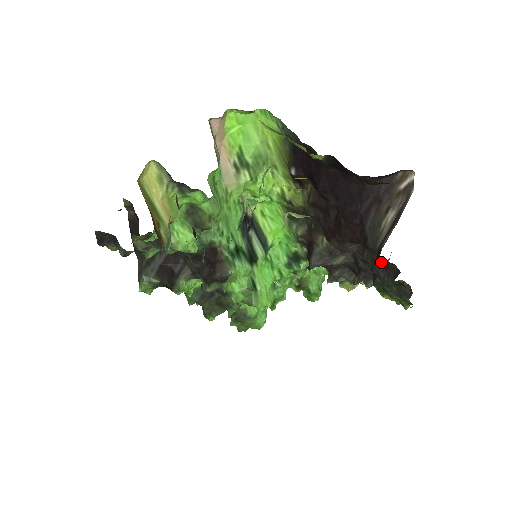
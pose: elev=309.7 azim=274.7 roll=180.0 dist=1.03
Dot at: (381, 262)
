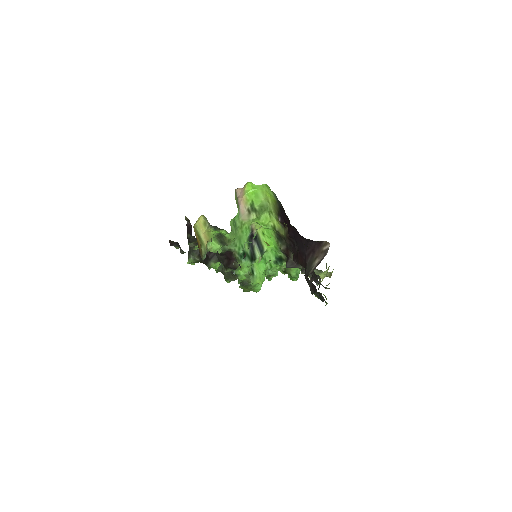
Dot at: (310, 282)
